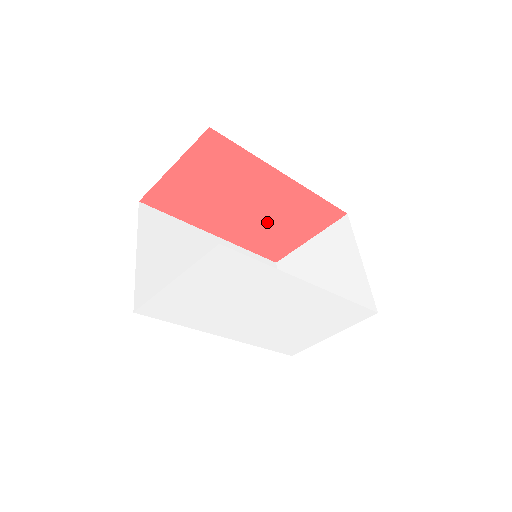
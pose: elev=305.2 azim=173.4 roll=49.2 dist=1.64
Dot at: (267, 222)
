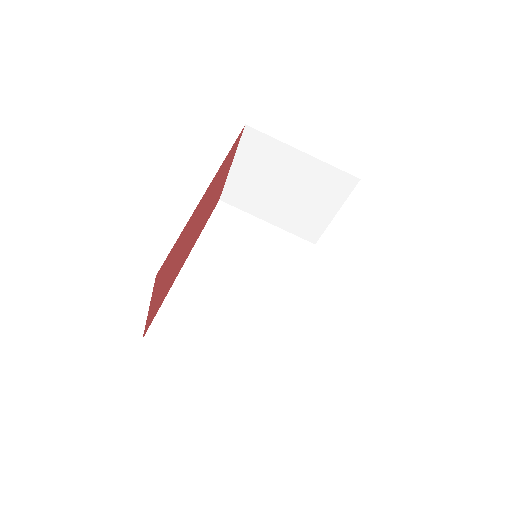
Dot at: (207, 209)
